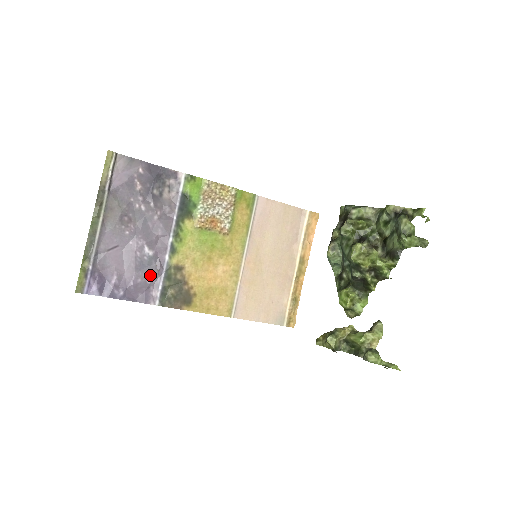
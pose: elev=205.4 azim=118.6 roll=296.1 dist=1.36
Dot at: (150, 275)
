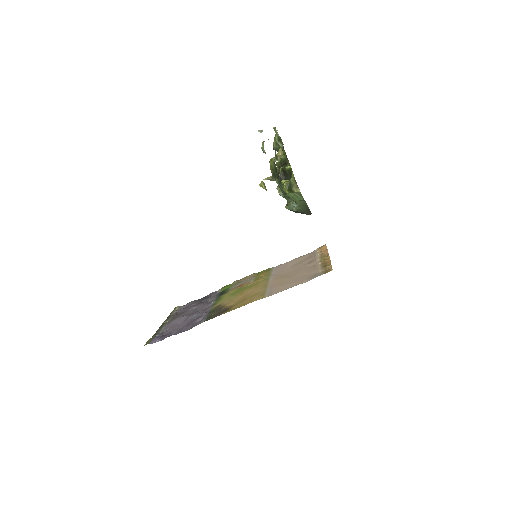
Dot at: (197, 319)
